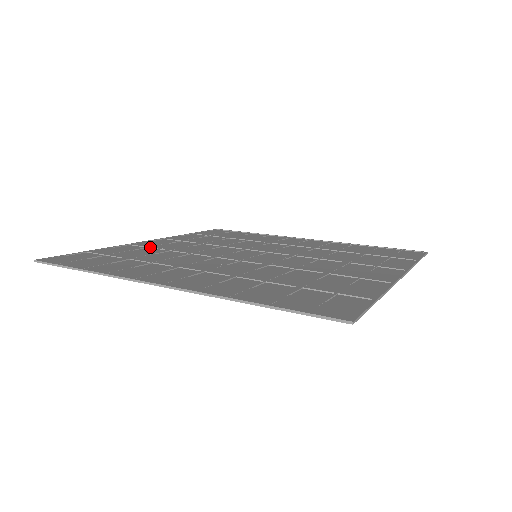
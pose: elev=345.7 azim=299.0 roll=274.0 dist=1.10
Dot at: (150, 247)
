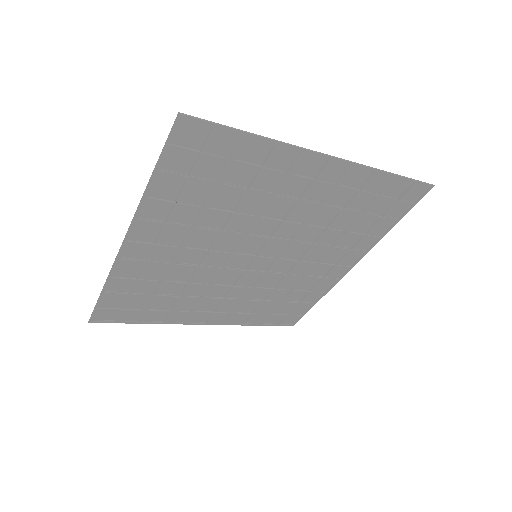
Dot at: (191, 309)
